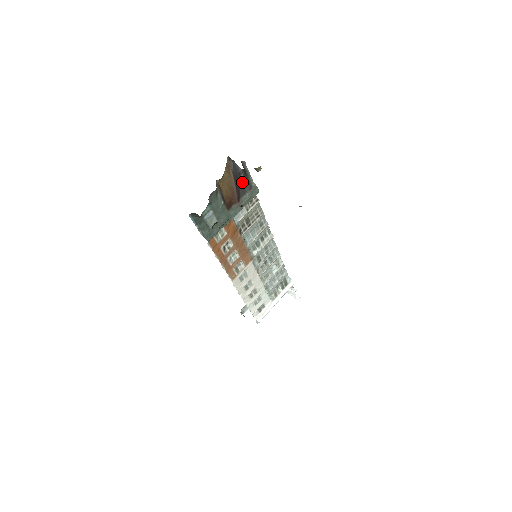
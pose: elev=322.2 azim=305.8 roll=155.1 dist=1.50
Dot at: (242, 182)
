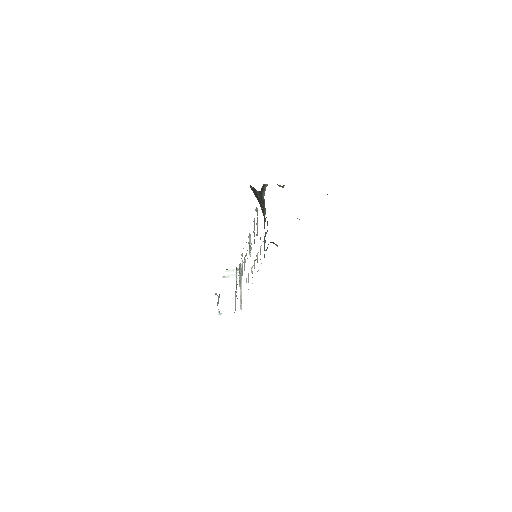
Dot at: (260, 201)
